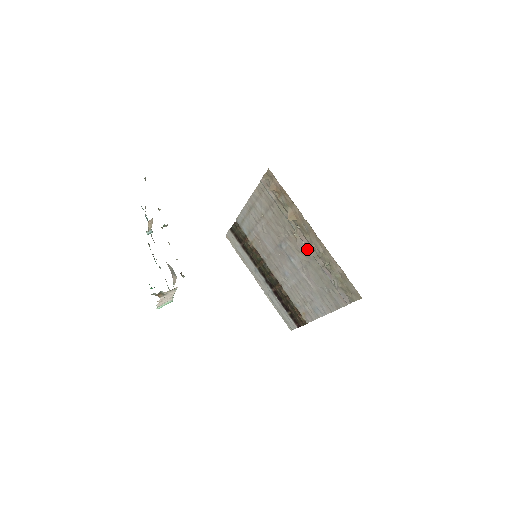
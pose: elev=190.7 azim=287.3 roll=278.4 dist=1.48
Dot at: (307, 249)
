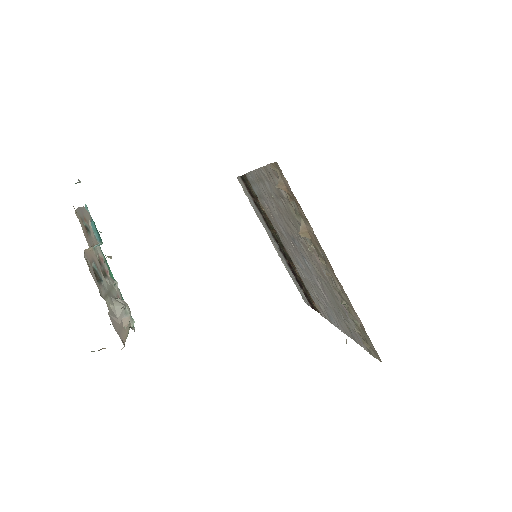
Dot at: (323, 270)
